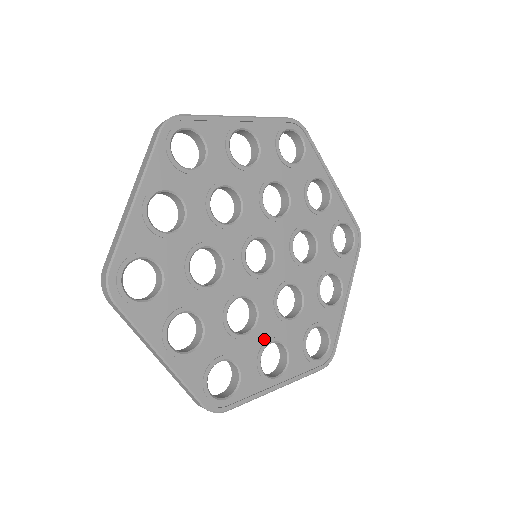
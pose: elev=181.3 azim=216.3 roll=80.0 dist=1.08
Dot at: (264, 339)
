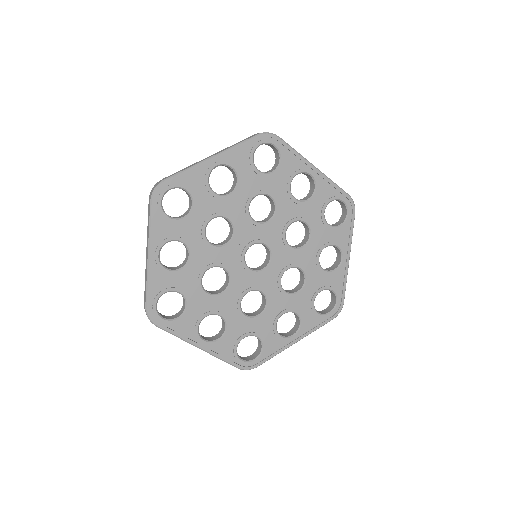
Dot at: (217, 308)
